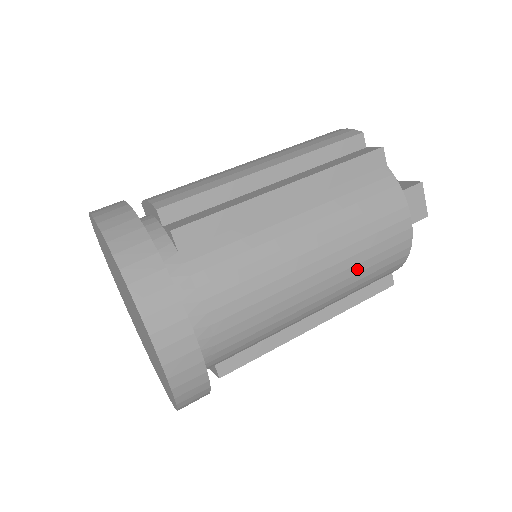
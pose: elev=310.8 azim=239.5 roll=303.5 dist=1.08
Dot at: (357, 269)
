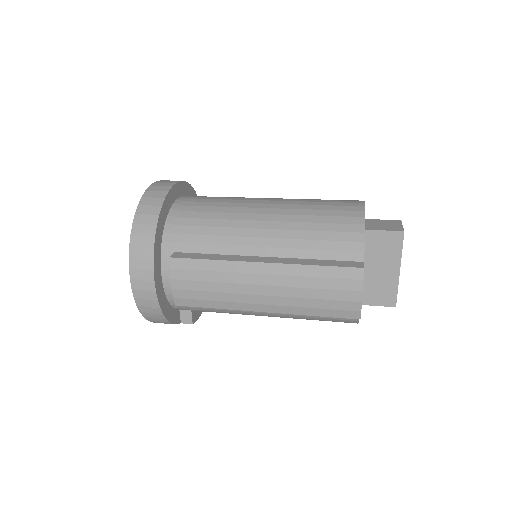
Dot at: (305, 213)
